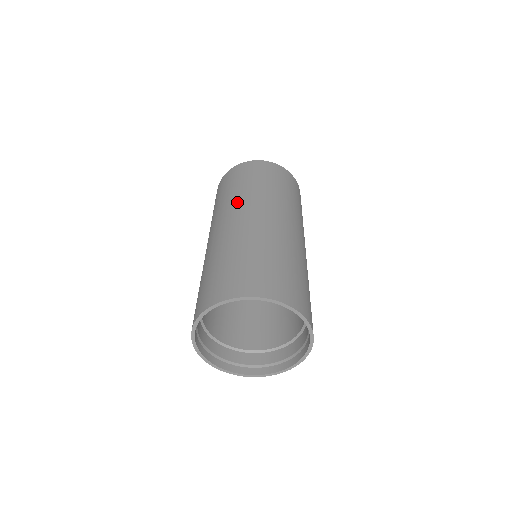
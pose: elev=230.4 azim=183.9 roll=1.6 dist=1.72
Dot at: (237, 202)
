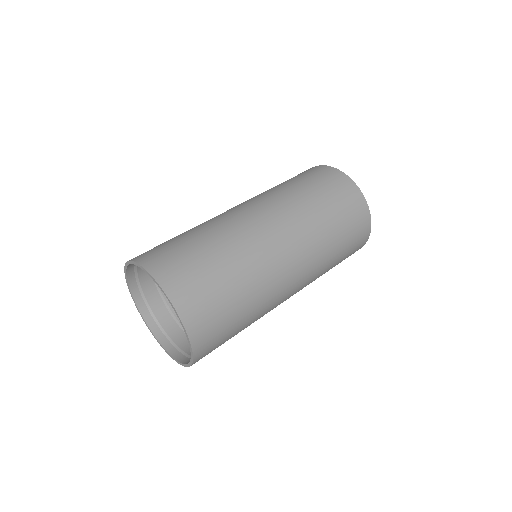
Dot at: occluded
